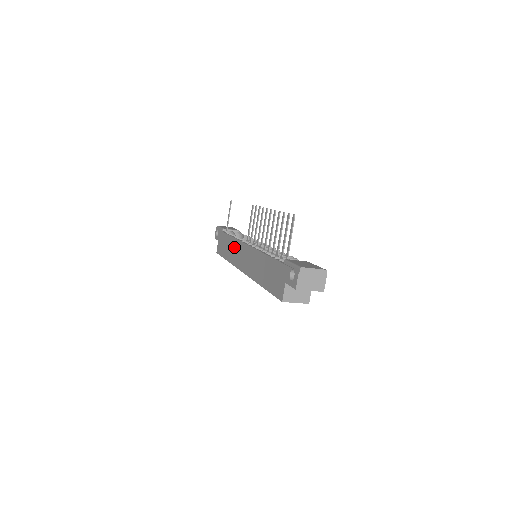
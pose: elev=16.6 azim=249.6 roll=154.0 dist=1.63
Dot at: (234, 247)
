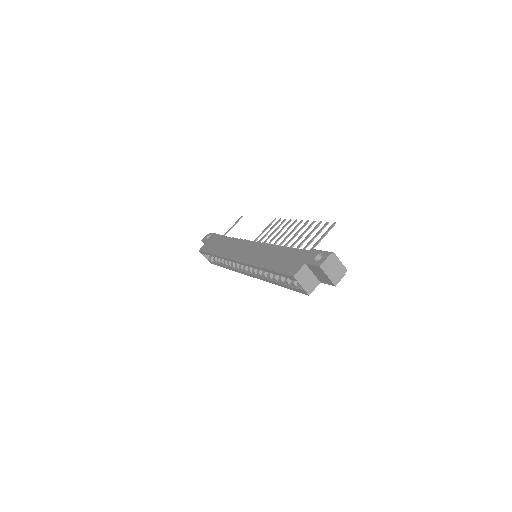
Dot at: (233, 244)
